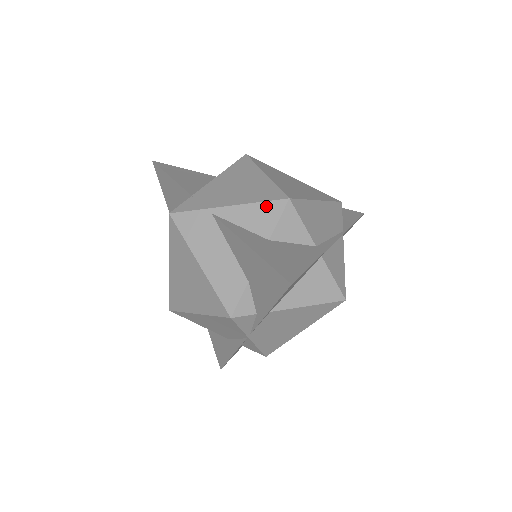
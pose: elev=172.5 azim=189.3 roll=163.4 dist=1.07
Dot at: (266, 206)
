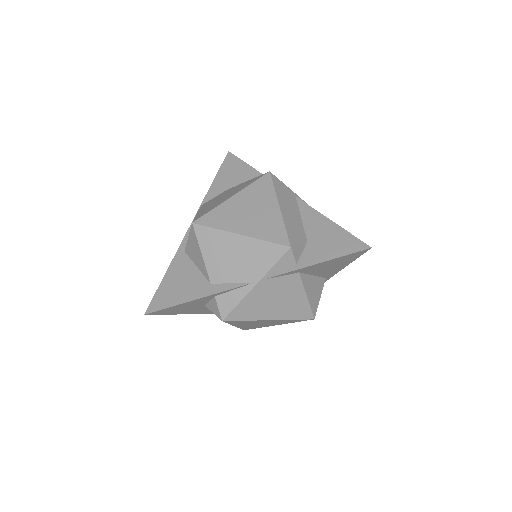
Dot at: occluded
